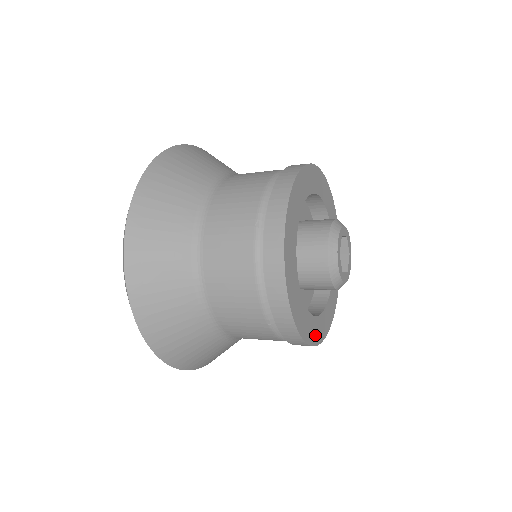
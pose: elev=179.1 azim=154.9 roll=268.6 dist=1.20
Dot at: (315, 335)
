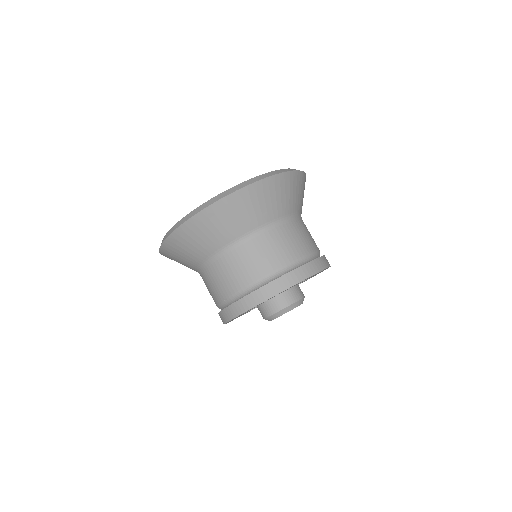
Dot at: occluded
